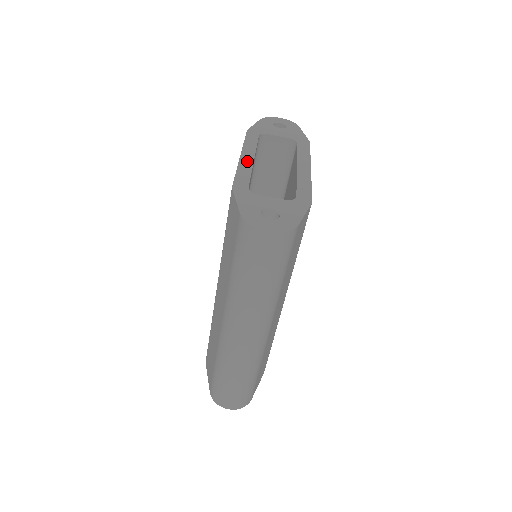
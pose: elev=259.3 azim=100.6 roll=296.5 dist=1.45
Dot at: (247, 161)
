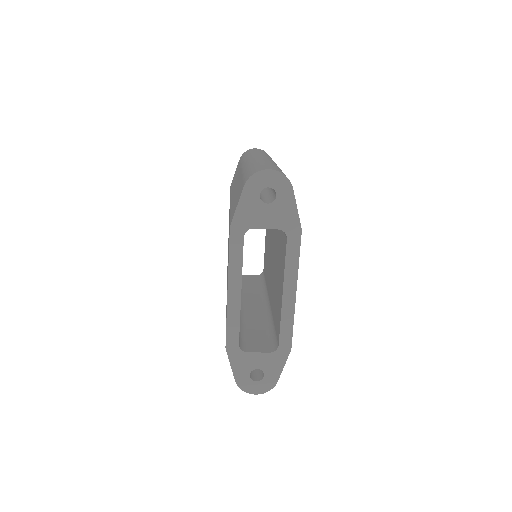
Dot at: (235, 301)
